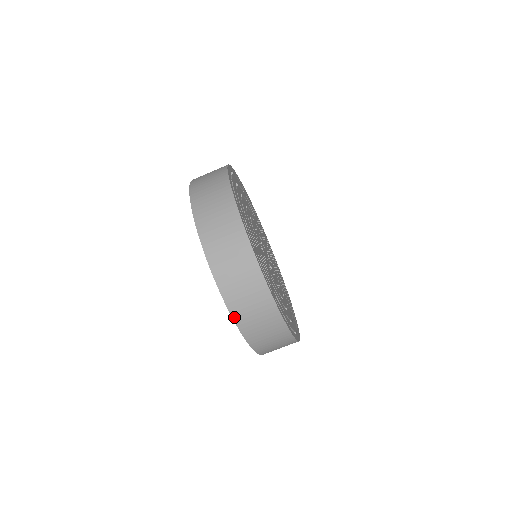
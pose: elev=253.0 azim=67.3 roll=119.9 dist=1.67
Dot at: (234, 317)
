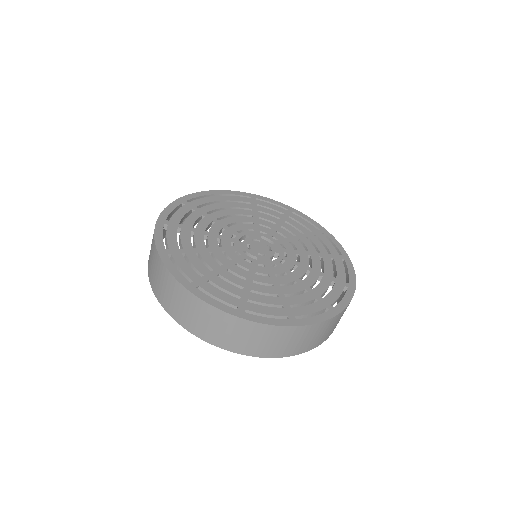
Dot at: (282, 356)
